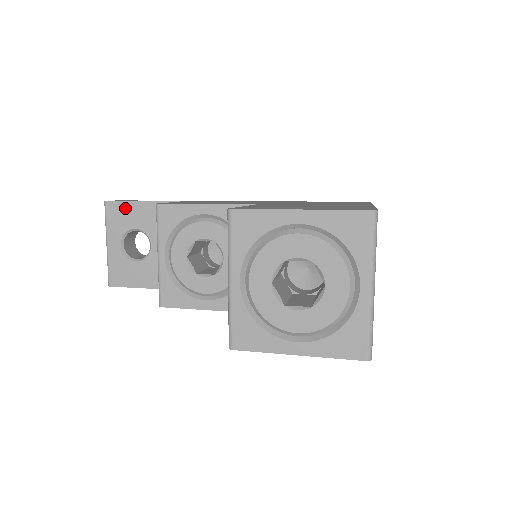
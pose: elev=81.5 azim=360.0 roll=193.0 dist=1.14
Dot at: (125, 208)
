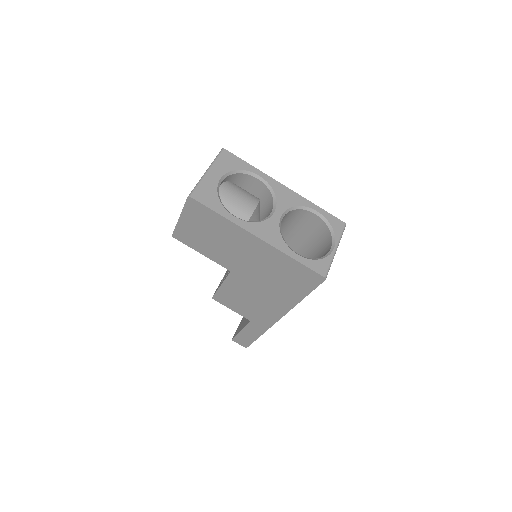
Dot at: occluded
